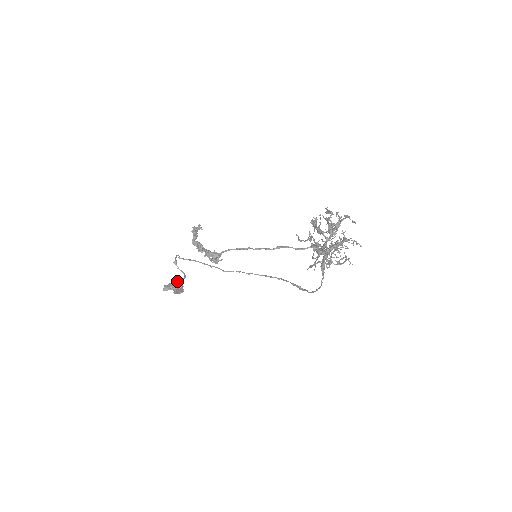
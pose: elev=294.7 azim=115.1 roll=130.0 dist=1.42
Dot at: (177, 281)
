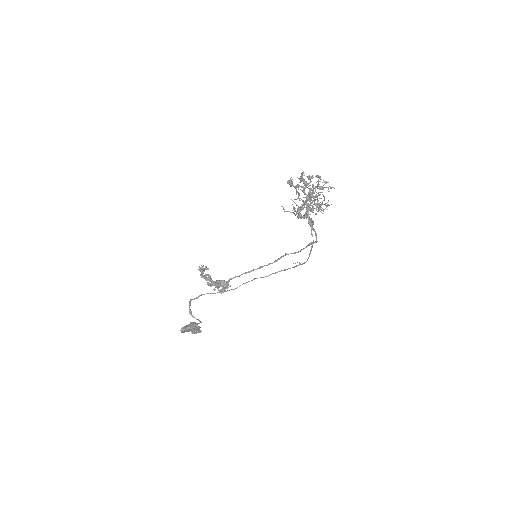
Dot at: (193, 322)
